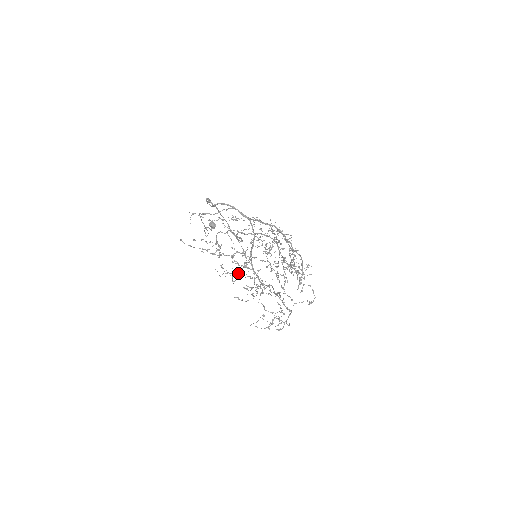
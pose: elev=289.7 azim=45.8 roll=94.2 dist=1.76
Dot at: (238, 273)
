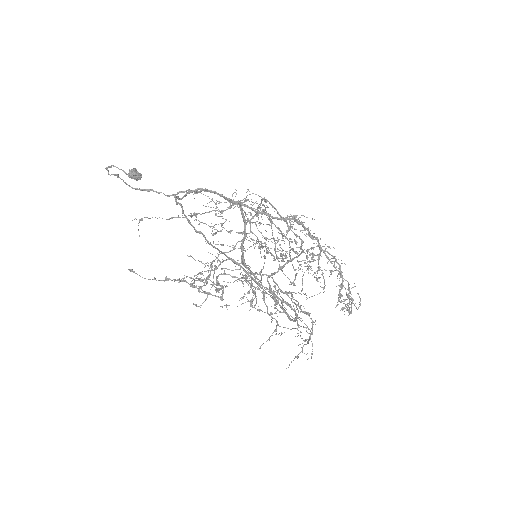
Dot at: (216, 268)
